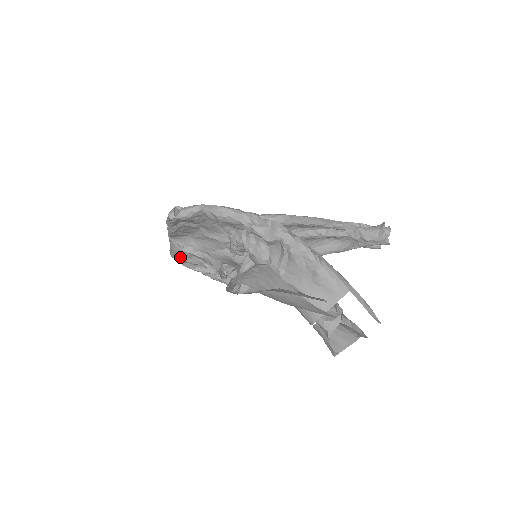
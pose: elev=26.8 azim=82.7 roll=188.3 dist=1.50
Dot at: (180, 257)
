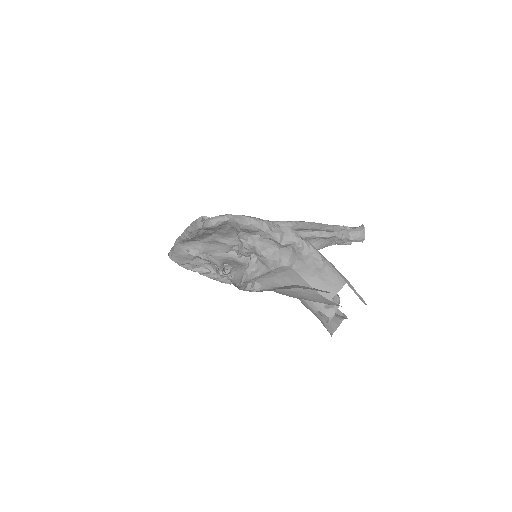
Dot at: (182, 260)
